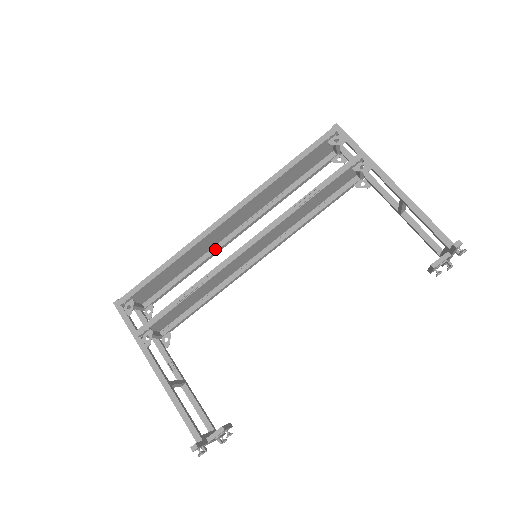
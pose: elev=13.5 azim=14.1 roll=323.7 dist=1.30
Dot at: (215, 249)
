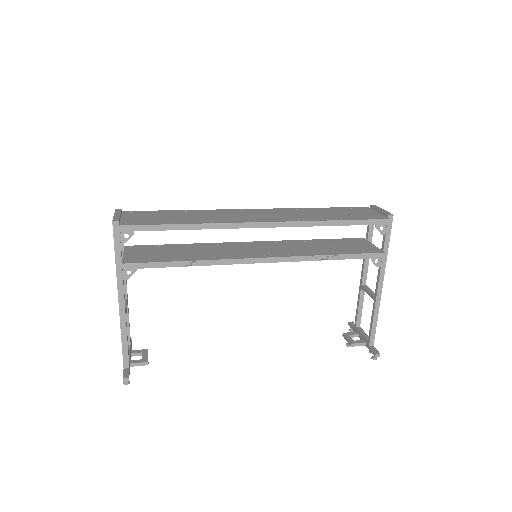
Dot at: occluded
